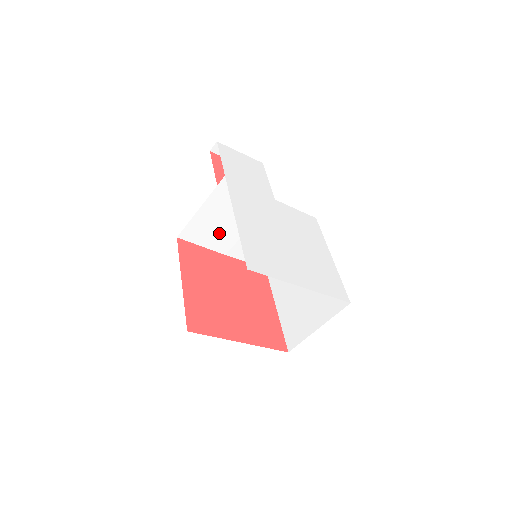
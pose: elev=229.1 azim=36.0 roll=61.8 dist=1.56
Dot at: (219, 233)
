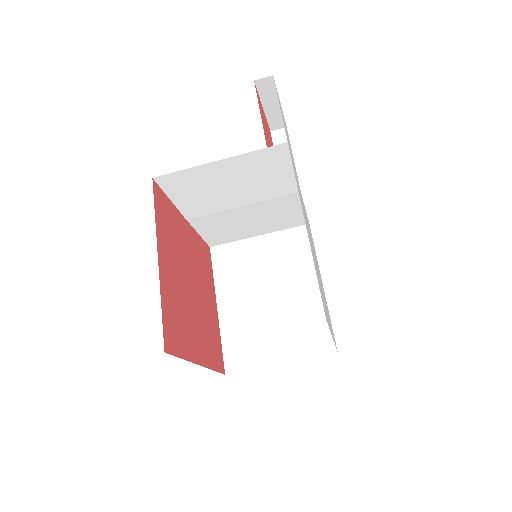
Dot at: (207, 196)
